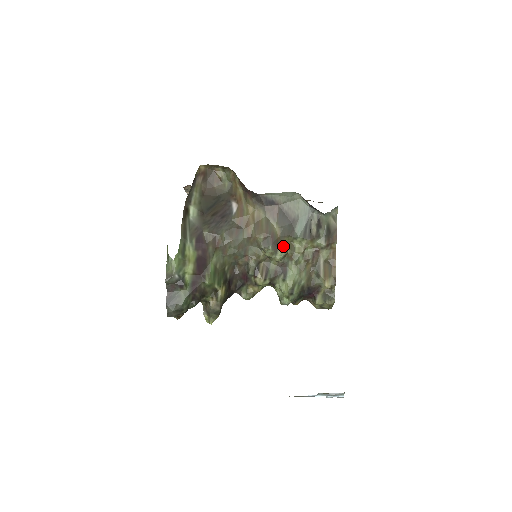
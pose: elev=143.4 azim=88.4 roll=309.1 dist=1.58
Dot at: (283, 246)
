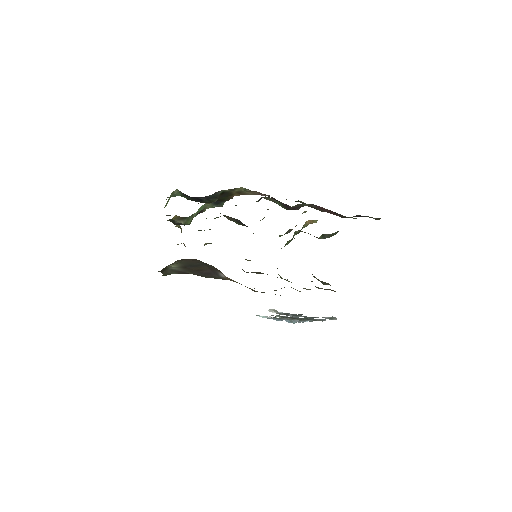
Dot at: occluded
